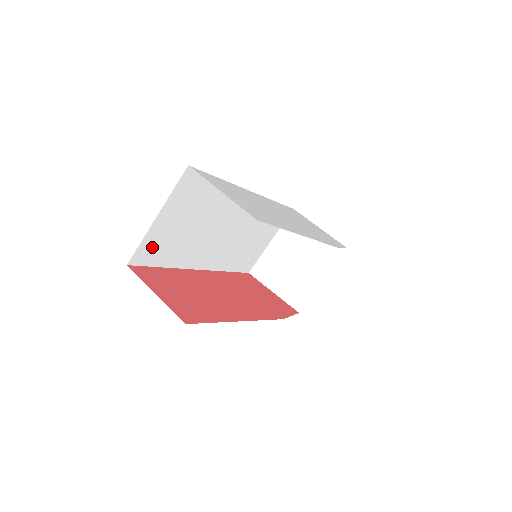
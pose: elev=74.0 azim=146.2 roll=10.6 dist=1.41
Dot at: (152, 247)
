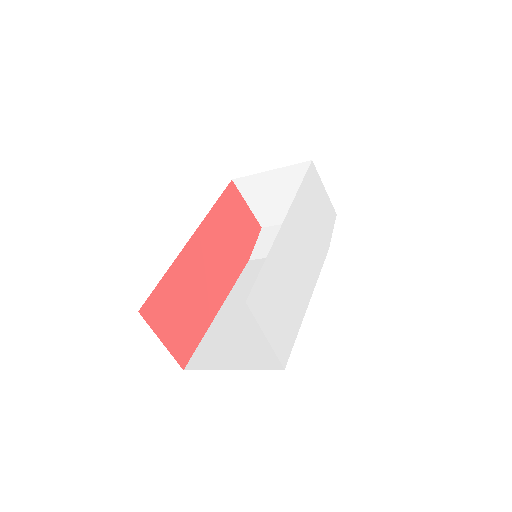
Dot at: occluded
